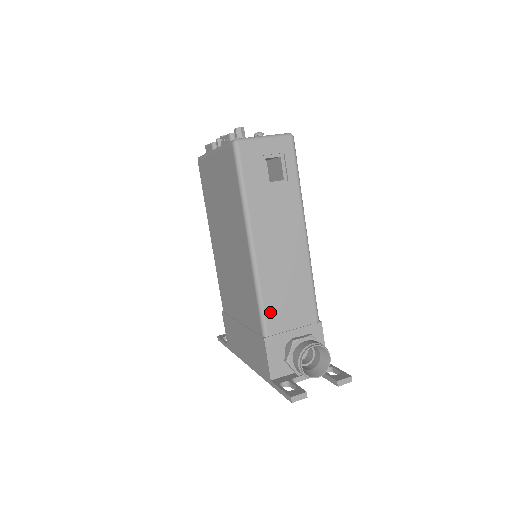
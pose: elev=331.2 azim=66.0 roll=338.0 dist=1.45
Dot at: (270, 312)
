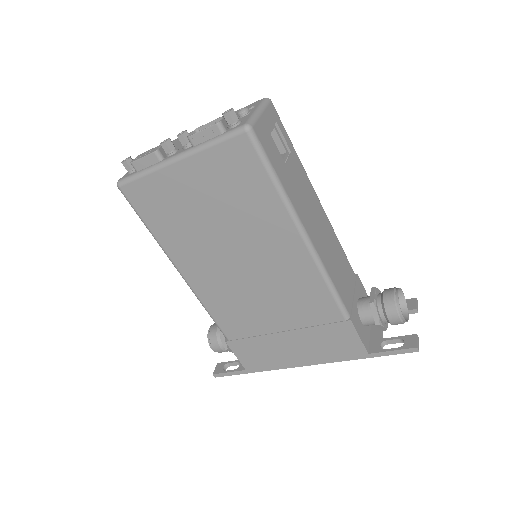
Dot at: (341, 293)
